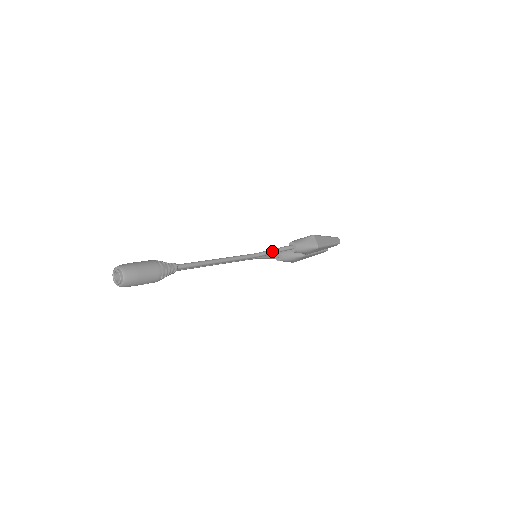
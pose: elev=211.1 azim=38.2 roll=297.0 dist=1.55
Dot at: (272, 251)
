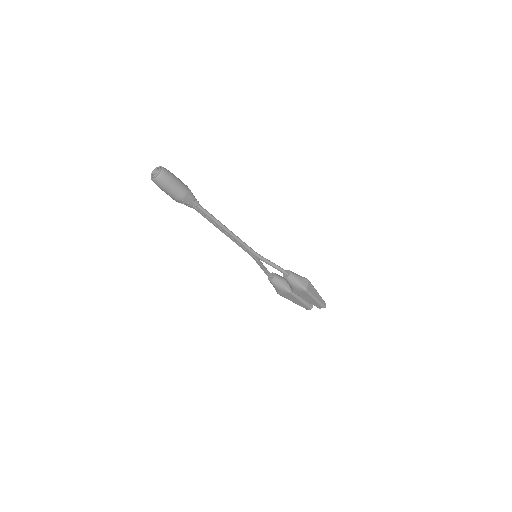
Dot at: (270, 262)
